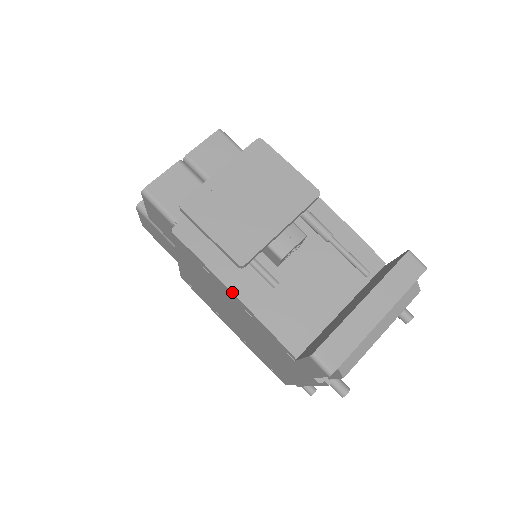
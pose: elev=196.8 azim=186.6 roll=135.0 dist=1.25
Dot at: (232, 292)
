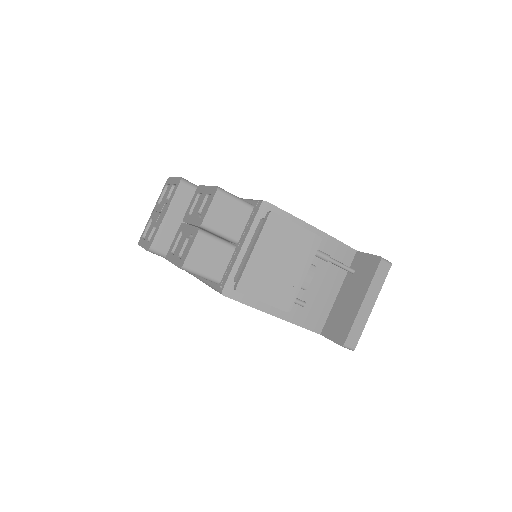
Dot at: occluded
